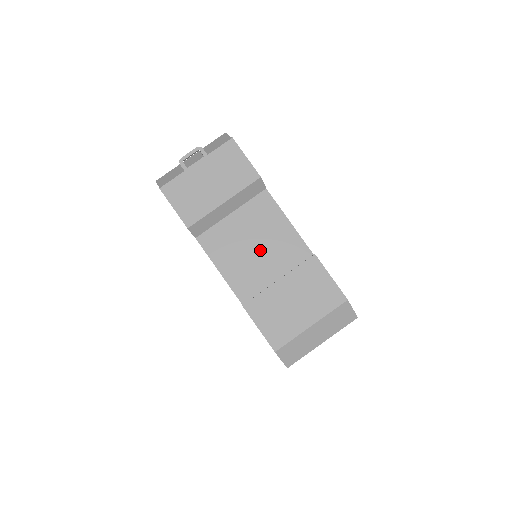
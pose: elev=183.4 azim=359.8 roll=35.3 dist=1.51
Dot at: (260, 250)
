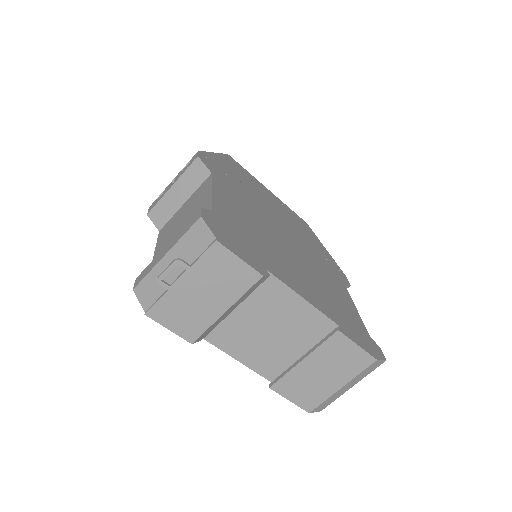
Dot at: (276, 332)
